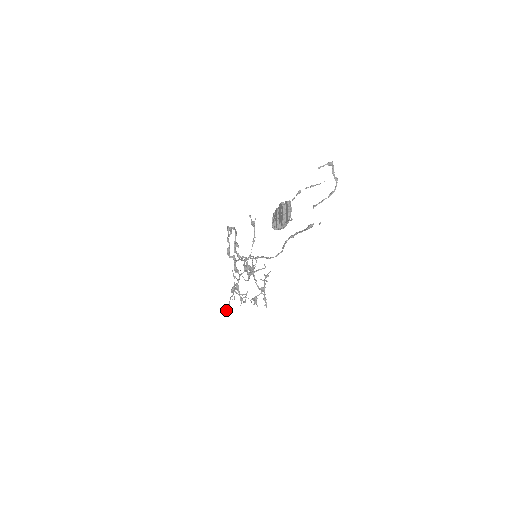
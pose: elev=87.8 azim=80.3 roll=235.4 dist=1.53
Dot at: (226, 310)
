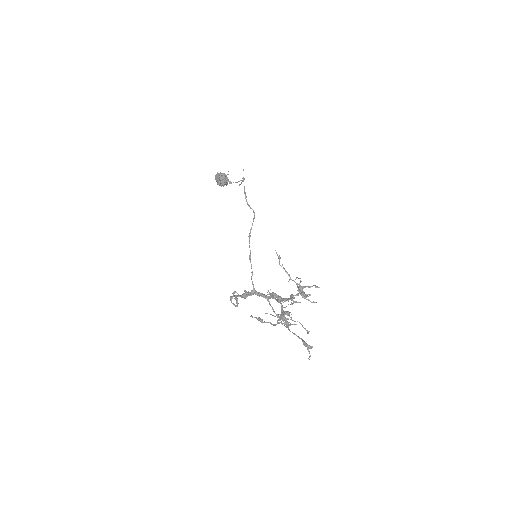
Dot at: (303, 343)
